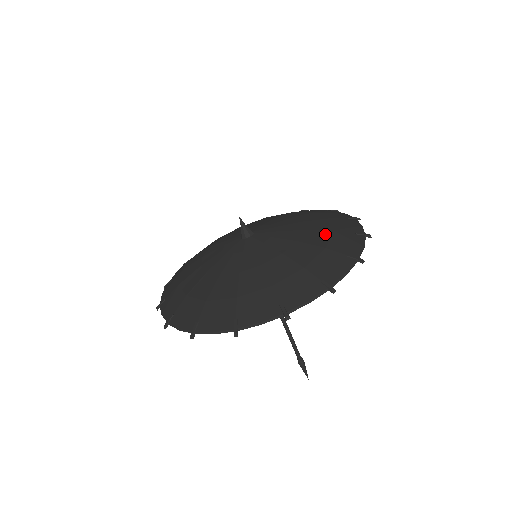
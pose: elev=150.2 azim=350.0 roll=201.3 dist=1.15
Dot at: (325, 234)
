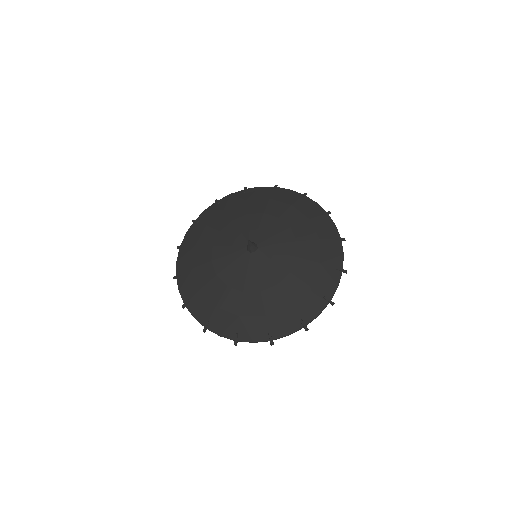
Dot at: (313, 267)
